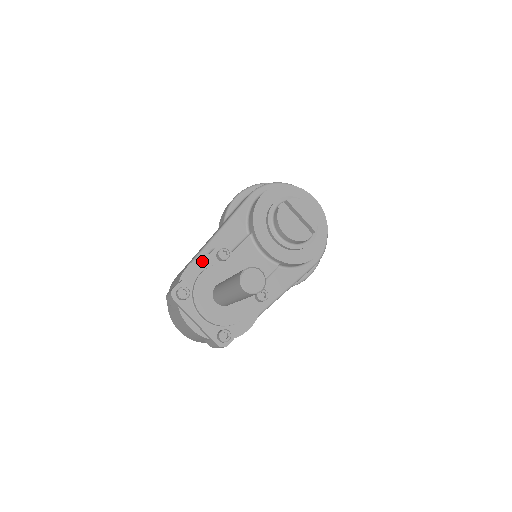
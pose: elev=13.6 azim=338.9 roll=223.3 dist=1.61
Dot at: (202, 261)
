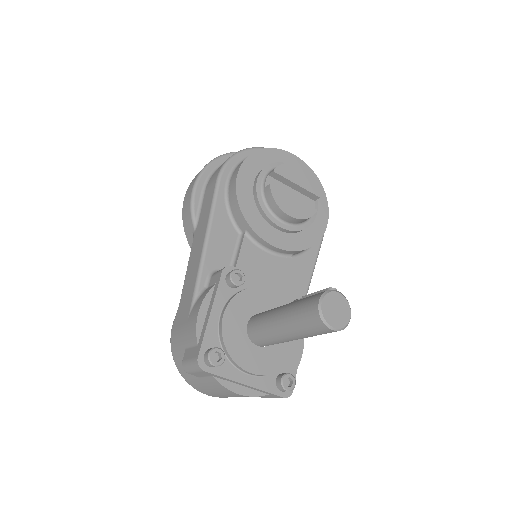
Dot at: (214, 300)
